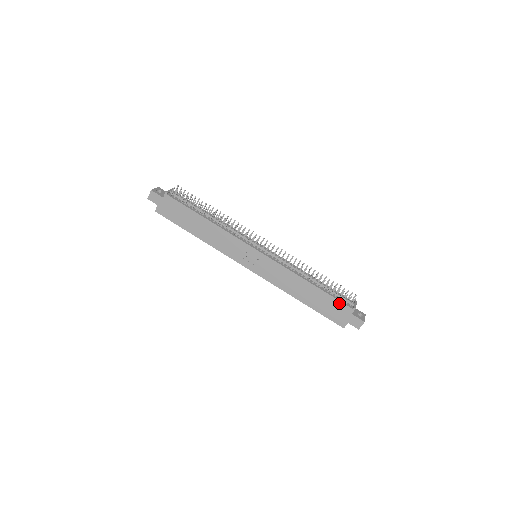
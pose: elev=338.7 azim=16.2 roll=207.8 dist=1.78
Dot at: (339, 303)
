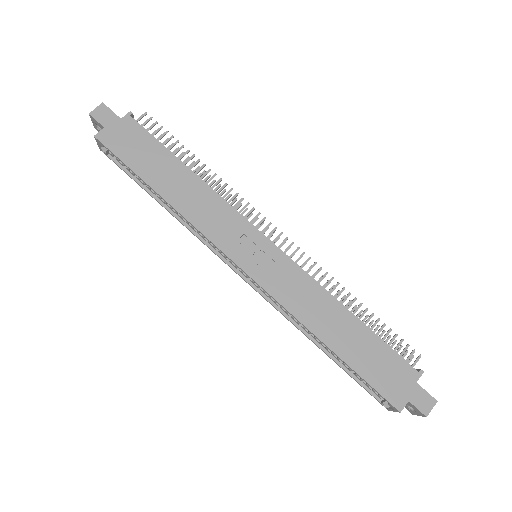
Dot at: (396, 358)
